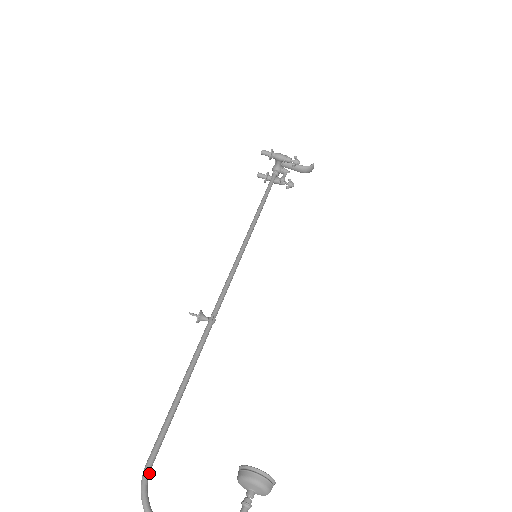
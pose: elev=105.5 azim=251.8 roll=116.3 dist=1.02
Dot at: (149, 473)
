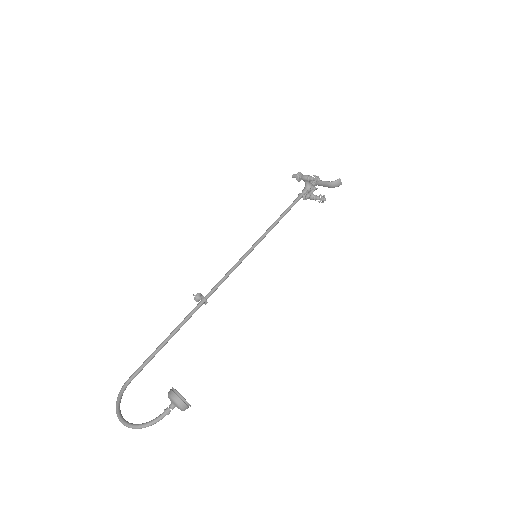
Dot at: (127, 384)
